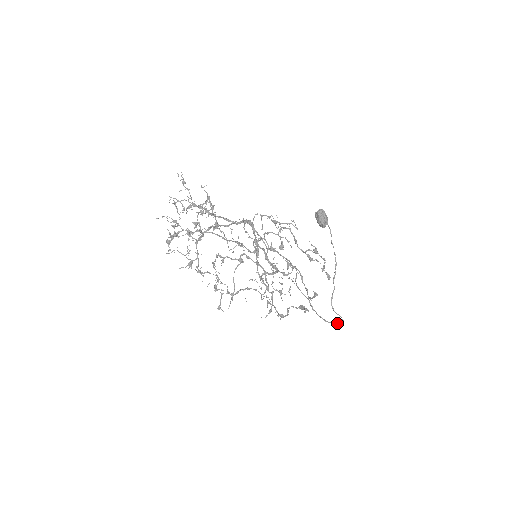
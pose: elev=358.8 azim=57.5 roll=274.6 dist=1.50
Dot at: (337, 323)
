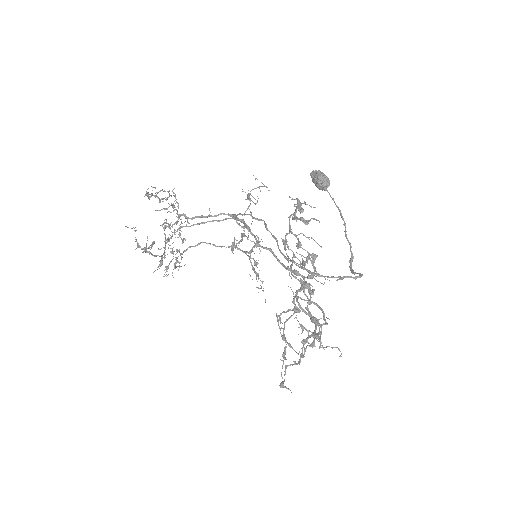
Dot at: (343, 276)
